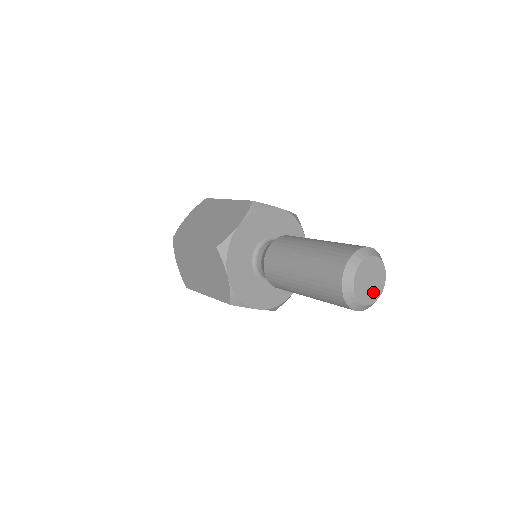
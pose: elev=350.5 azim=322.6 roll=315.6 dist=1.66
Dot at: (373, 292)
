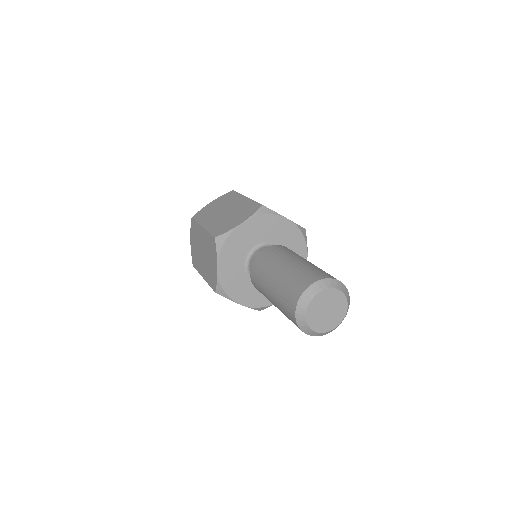
Dot at: (328, 322)
